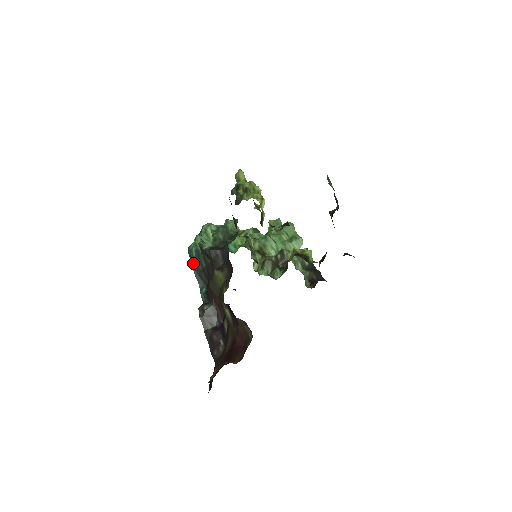
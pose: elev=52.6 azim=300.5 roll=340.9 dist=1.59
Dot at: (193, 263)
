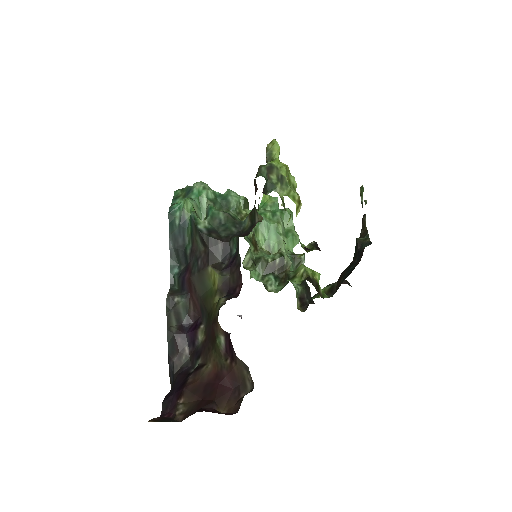
Dot at: (172, 232)
